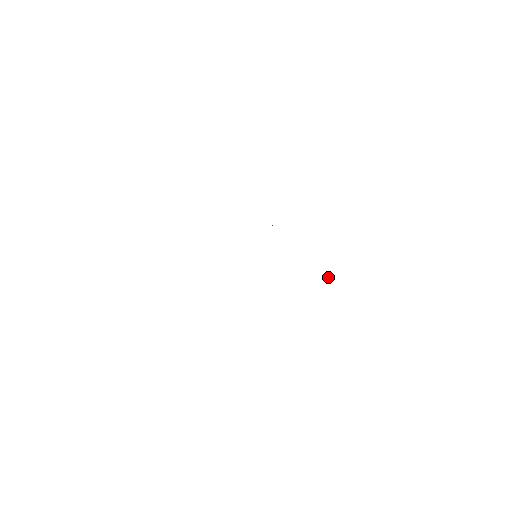
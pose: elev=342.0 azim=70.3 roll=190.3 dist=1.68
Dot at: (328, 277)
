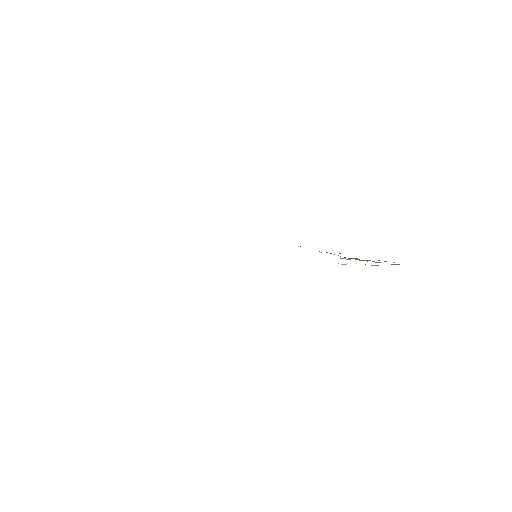
Dot at: (343, 264)
